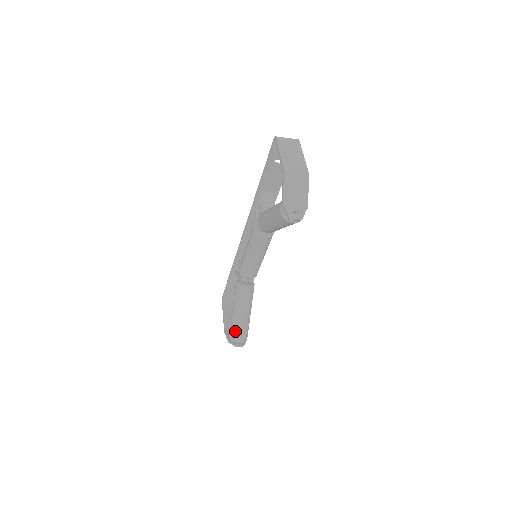
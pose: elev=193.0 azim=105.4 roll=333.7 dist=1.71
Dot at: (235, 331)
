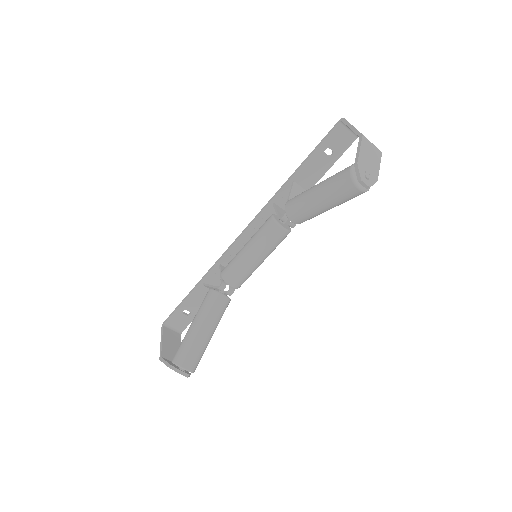
Dot at: (187, 351)
